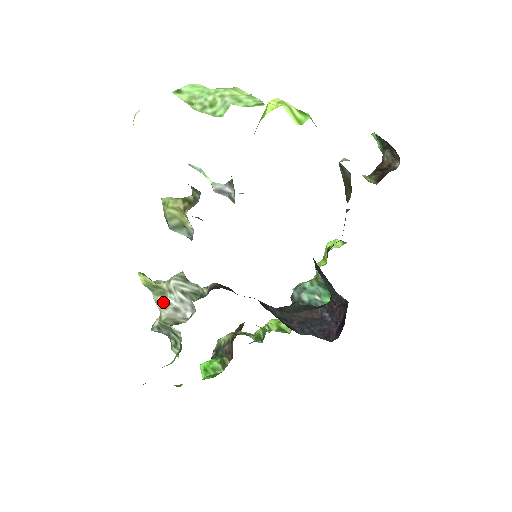
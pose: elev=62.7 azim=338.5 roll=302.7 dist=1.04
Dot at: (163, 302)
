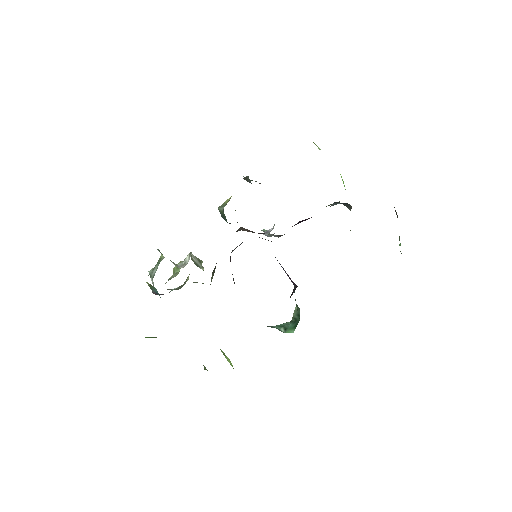
Dot at: occluded
